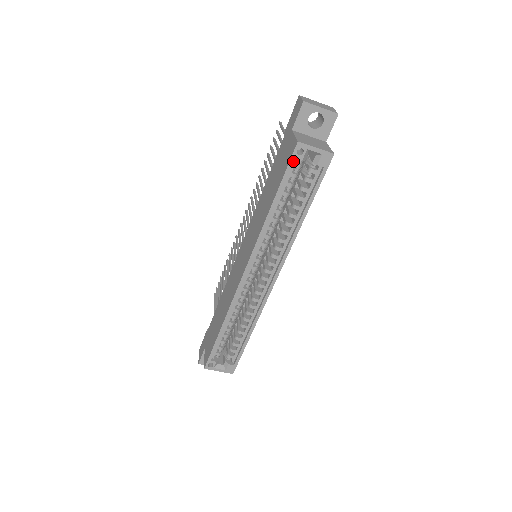
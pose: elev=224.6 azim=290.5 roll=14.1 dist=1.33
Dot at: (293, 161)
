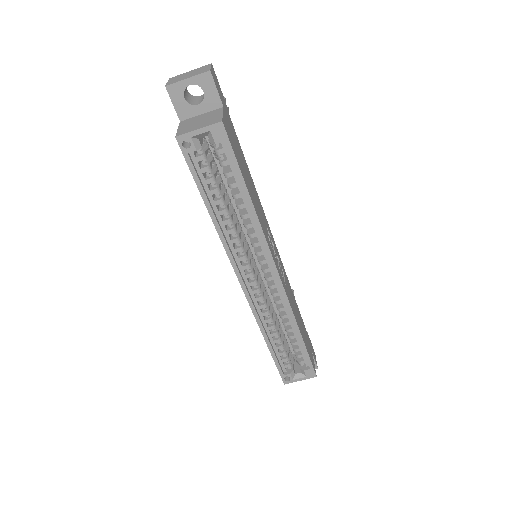
Dot at: (189, 158)
